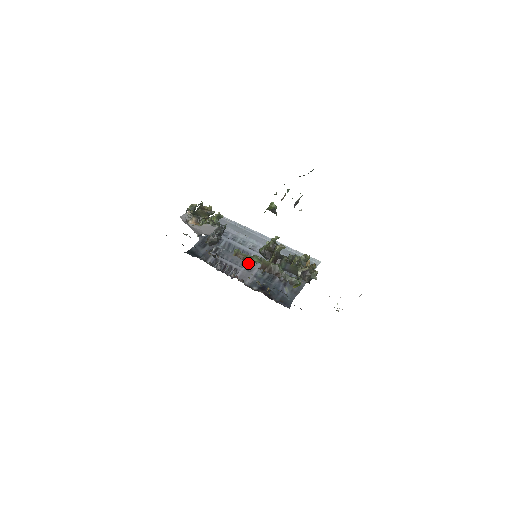
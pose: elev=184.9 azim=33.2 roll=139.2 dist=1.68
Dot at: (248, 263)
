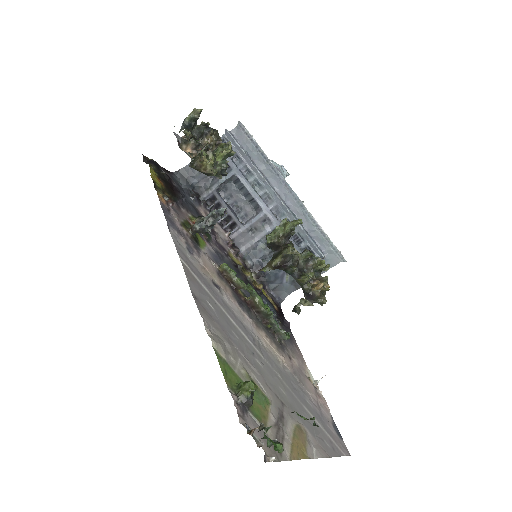
Dot at: (253, 222)
